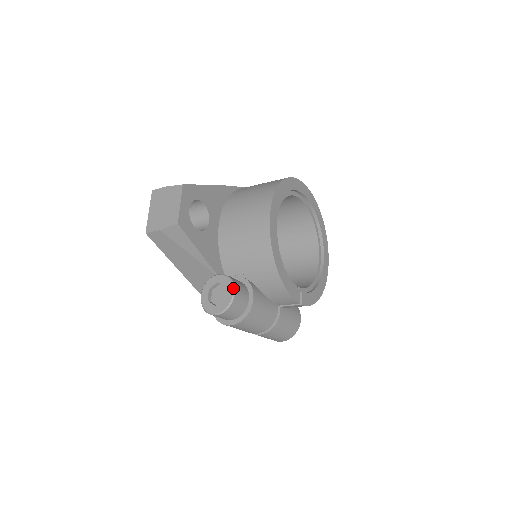
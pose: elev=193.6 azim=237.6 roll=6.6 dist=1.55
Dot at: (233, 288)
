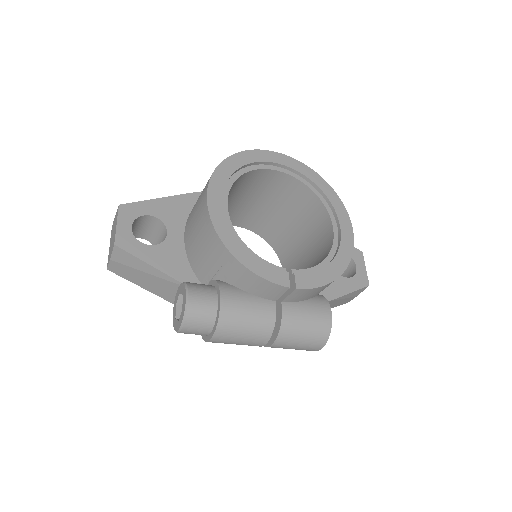
Dot at: (186, 292)
